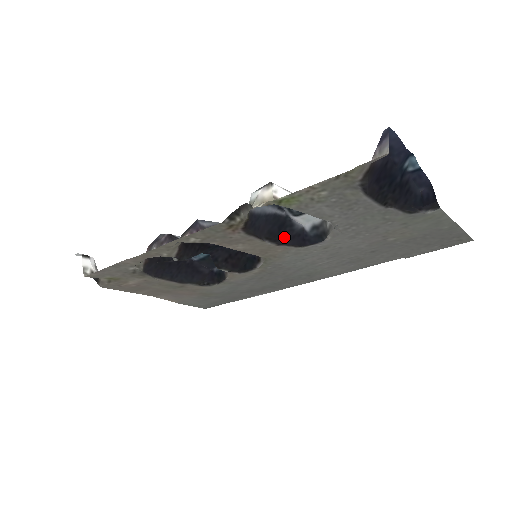
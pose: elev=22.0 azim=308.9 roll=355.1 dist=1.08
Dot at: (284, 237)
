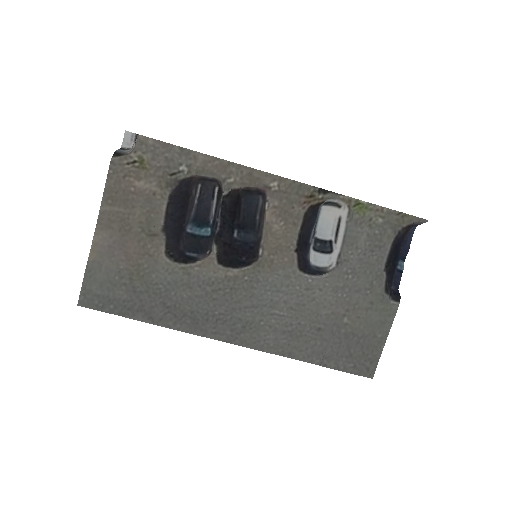
Dot at: (302, 250)
